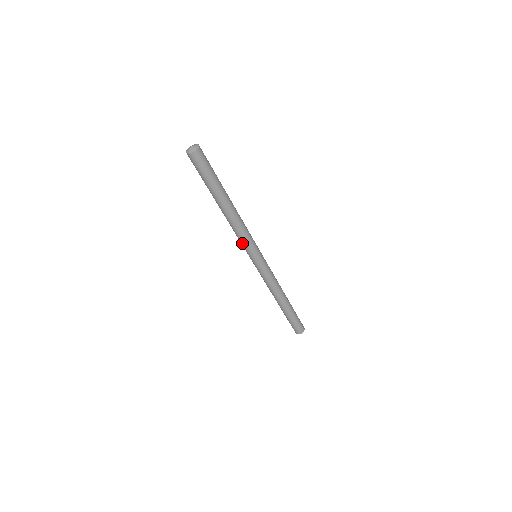
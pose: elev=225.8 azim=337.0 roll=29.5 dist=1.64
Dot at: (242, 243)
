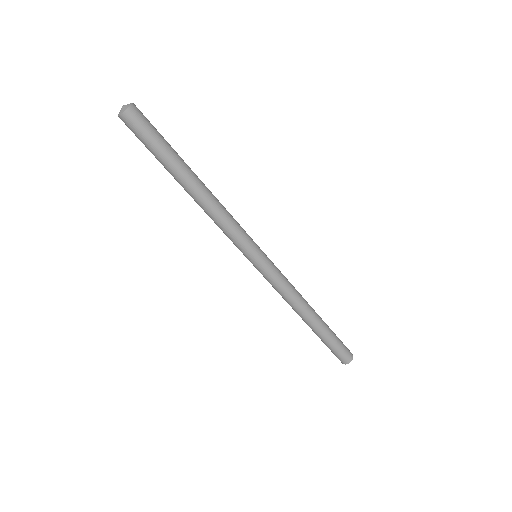
Dot at: occluded
